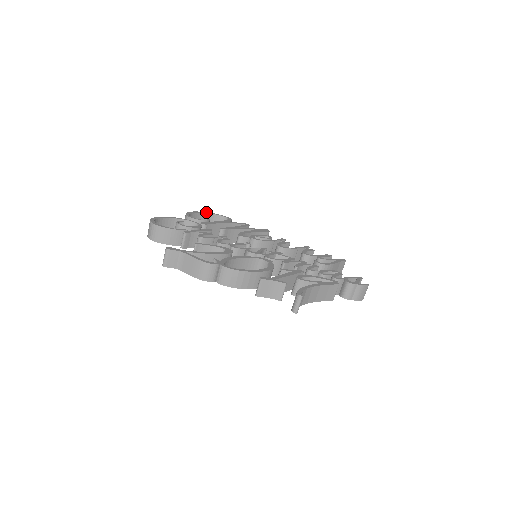
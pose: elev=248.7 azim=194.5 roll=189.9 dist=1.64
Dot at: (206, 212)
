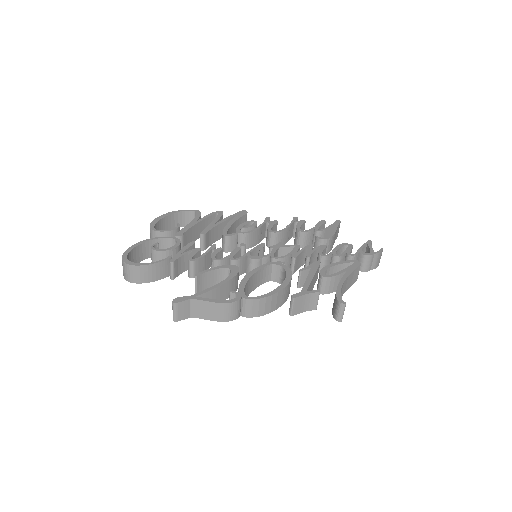
Dot at: (168, 213)
